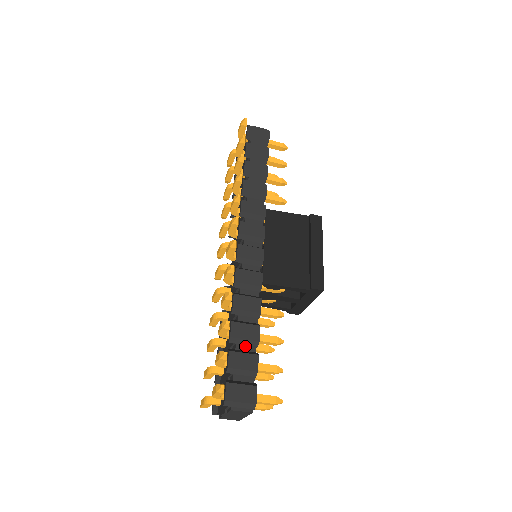
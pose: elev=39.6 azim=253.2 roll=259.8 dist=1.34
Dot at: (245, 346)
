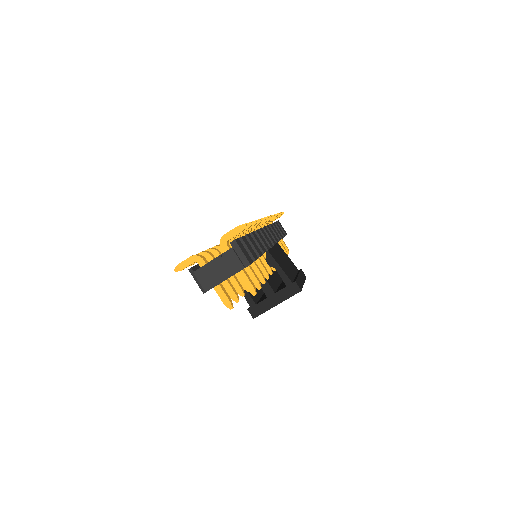
Dot at: occluded
